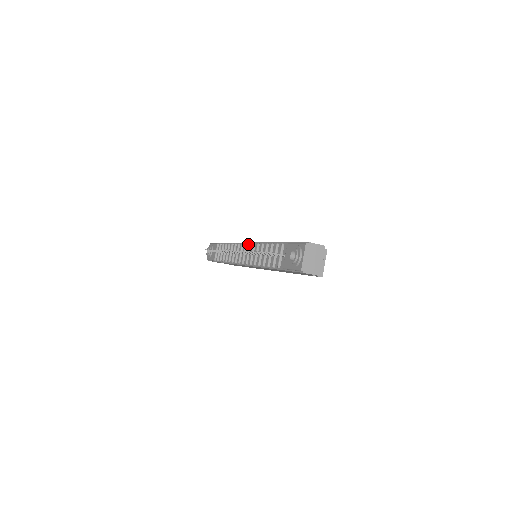
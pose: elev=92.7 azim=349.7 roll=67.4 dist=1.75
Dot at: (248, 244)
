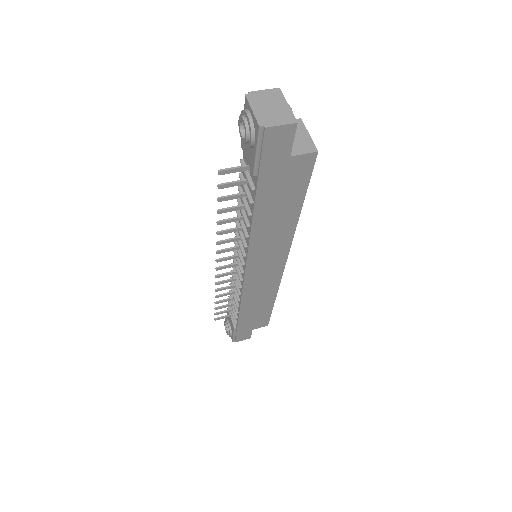
Dot at: occluded
